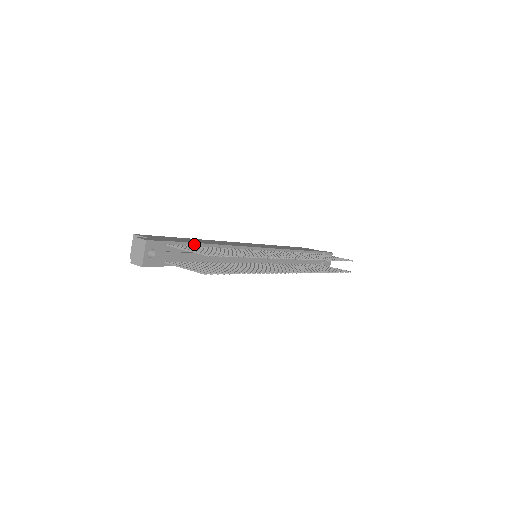
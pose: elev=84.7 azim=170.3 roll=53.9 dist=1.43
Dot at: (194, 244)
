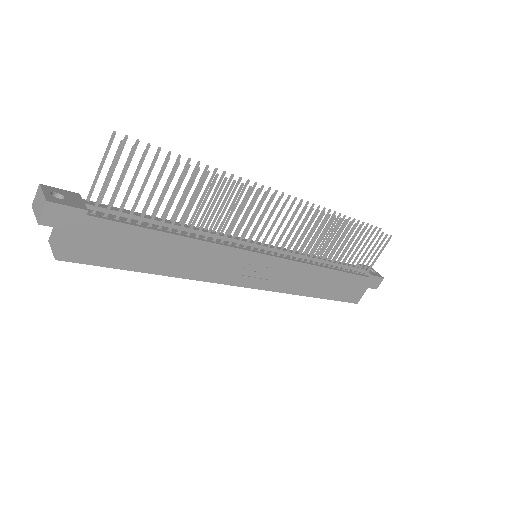
Dot at: occluded
